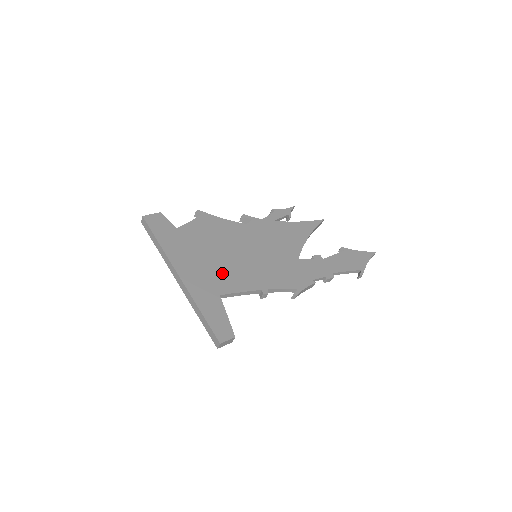
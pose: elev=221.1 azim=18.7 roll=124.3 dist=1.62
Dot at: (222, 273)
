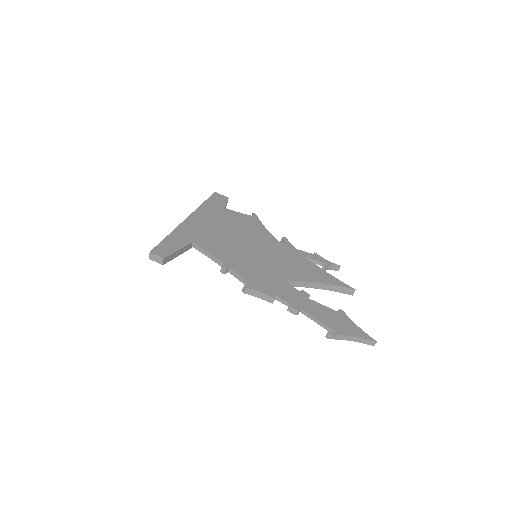
Dot at: (214, 238)
